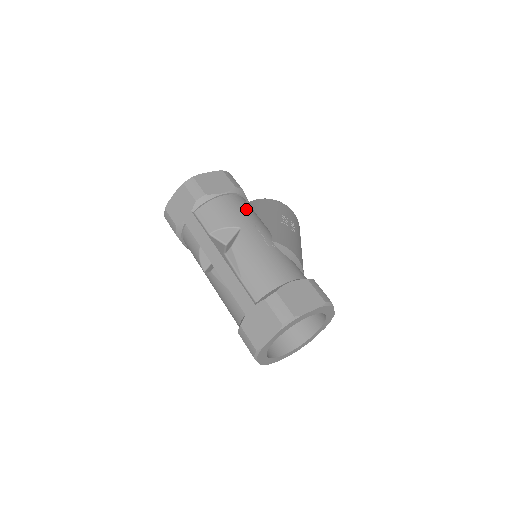
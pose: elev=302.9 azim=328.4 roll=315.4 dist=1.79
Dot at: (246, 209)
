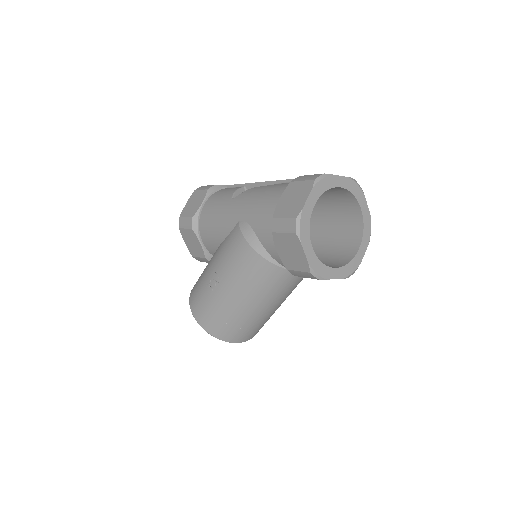
Dot at: occluded
